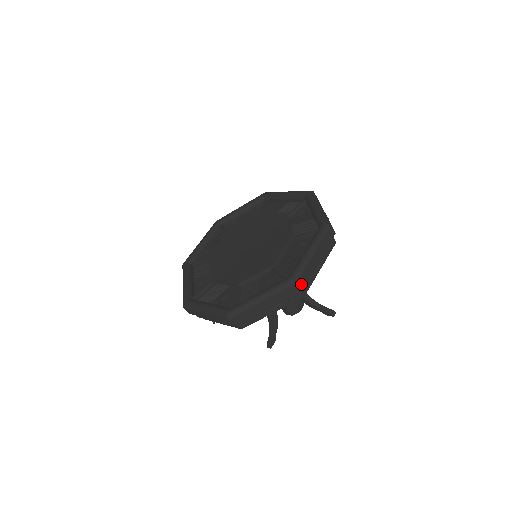
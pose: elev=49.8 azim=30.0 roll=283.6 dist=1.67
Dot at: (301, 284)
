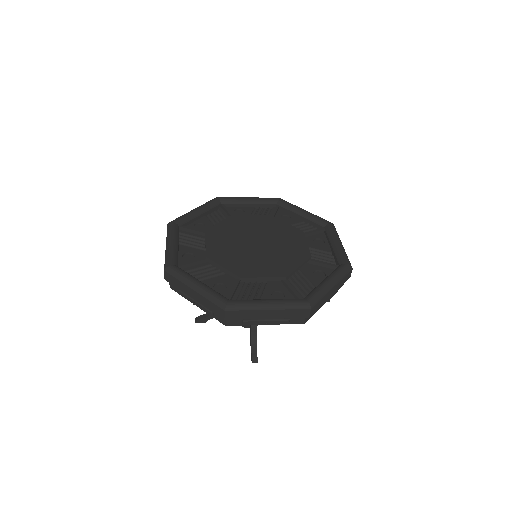
Dot at: occluded
